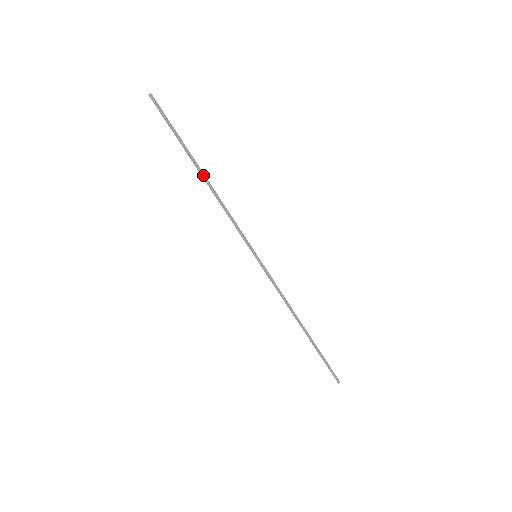
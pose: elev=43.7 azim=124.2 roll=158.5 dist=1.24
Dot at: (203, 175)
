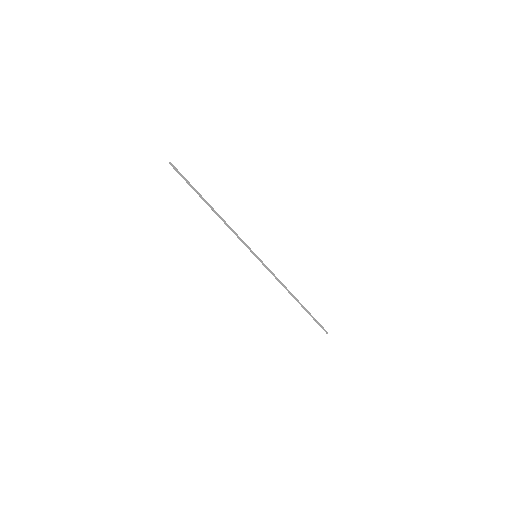
Dot at: (212, 209)
